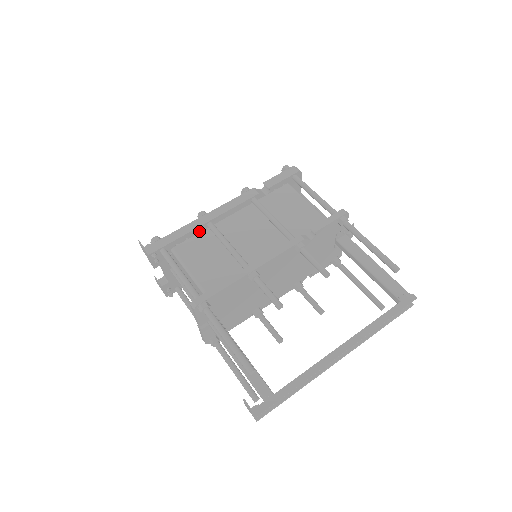
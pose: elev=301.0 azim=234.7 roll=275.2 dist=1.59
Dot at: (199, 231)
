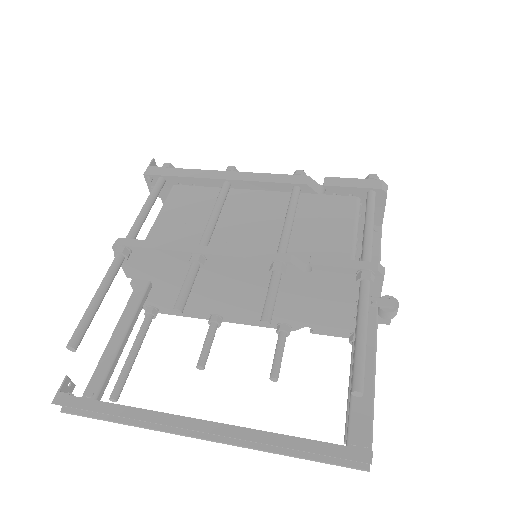
Dot at: (212, 185)
